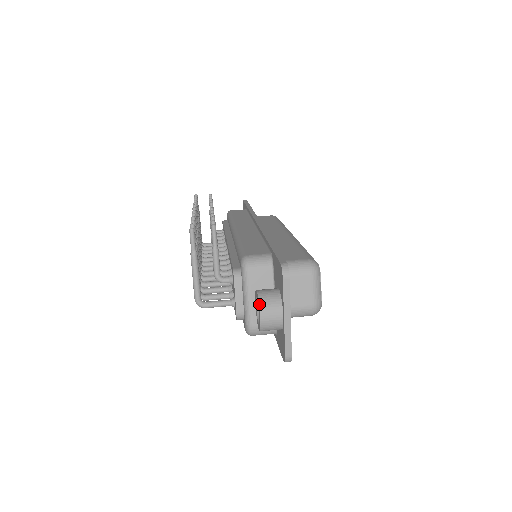
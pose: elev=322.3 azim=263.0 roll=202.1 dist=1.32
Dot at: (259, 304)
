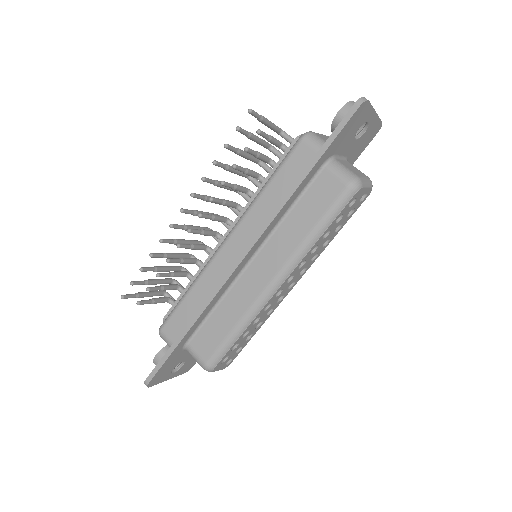
Dot at: (153, 362)
